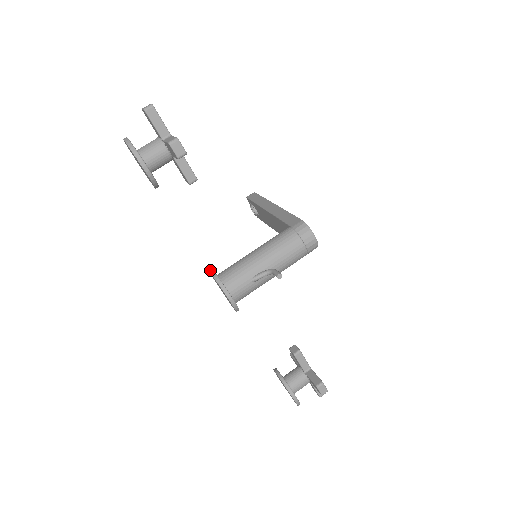
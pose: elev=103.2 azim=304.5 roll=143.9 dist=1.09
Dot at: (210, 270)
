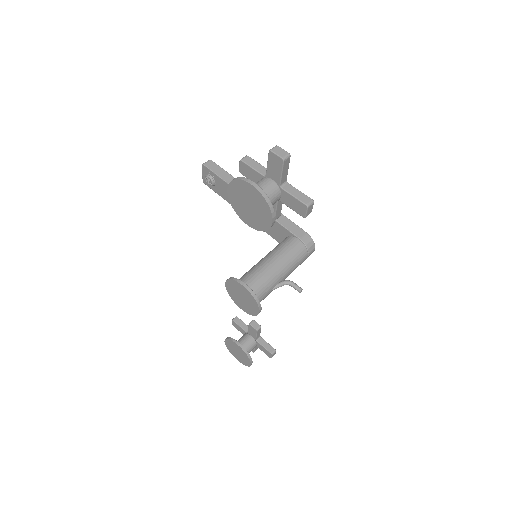
Dot at: (240, 282)
